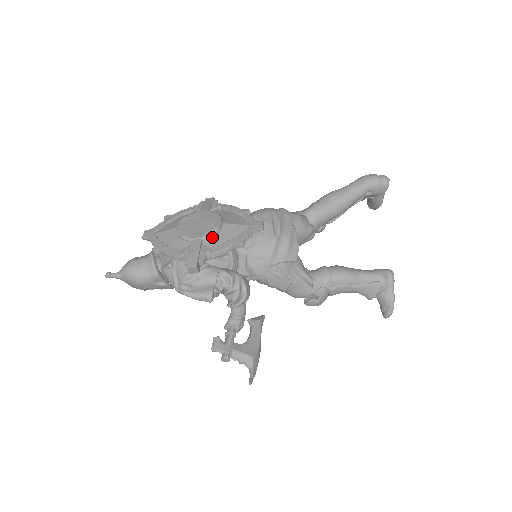
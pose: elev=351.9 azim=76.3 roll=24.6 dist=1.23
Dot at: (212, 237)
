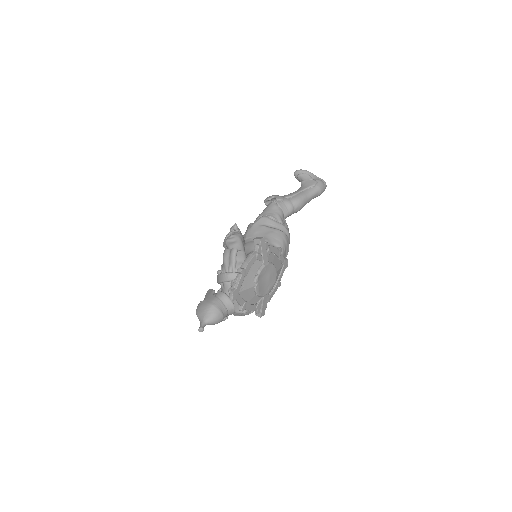
Dot at: (270, 288)
